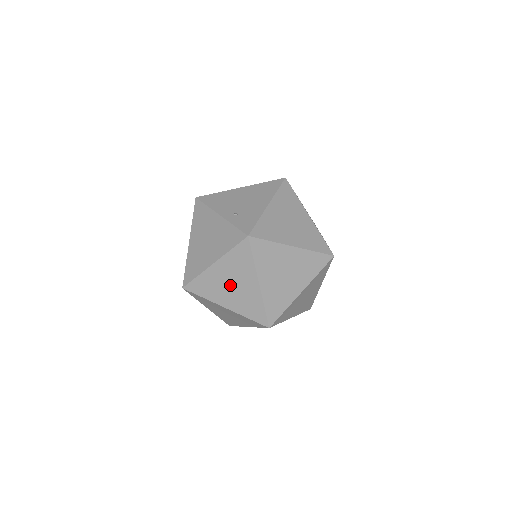
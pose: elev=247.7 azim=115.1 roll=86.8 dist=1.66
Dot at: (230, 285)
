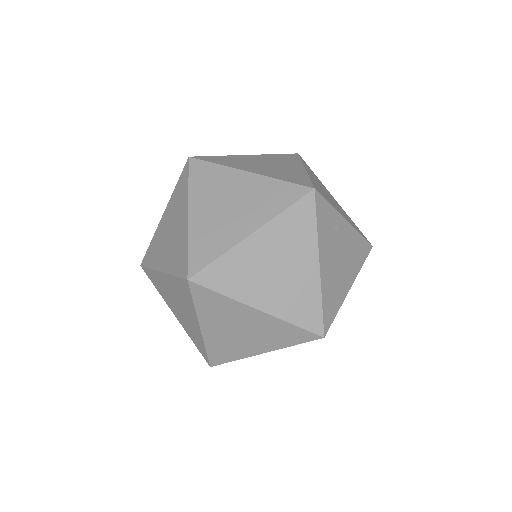
Dot at: (227, 208)
